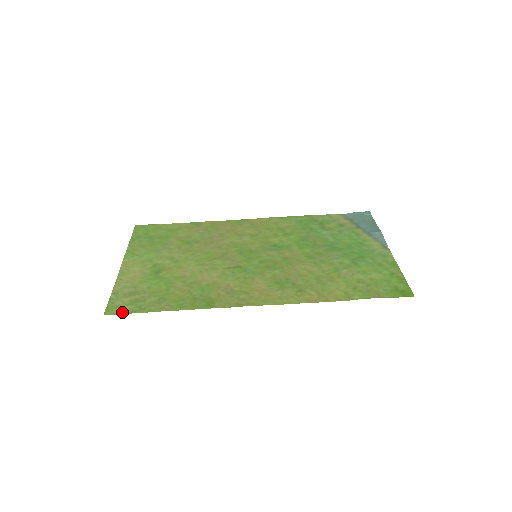
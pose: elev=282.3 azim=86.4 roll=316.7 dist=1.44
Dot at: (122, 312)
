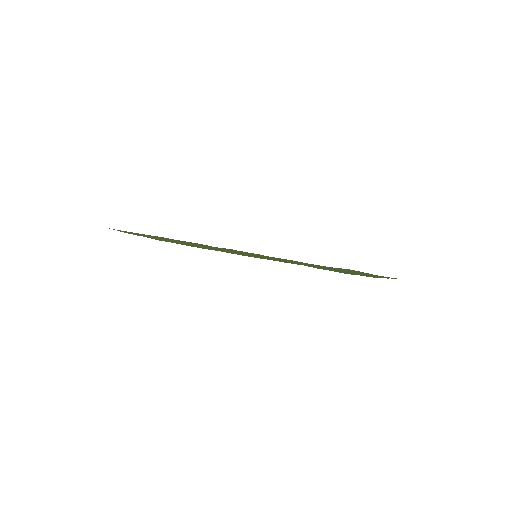
Dot at: occluded
